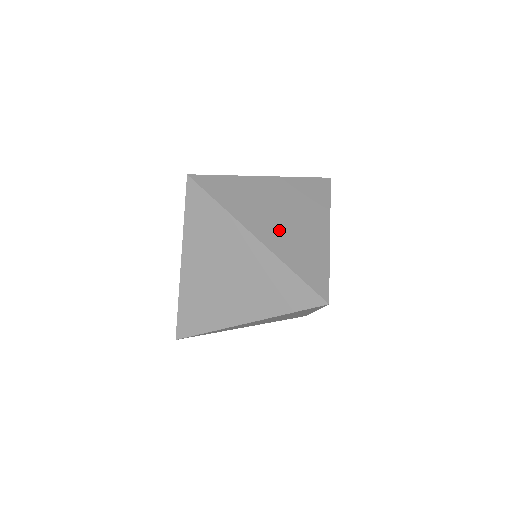
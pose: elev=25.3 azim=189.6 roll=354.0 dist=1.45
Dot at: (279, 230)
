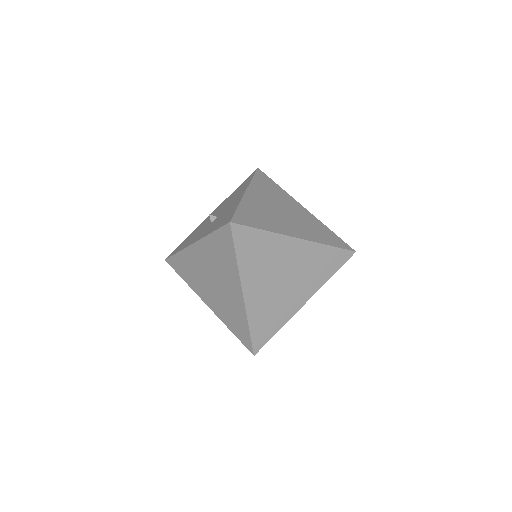
Dot at: (266, 292)
